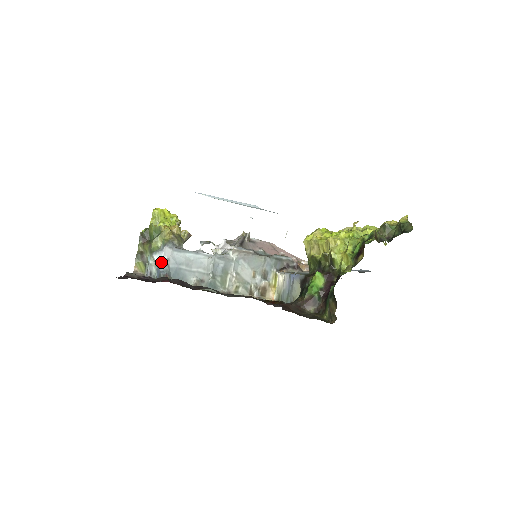
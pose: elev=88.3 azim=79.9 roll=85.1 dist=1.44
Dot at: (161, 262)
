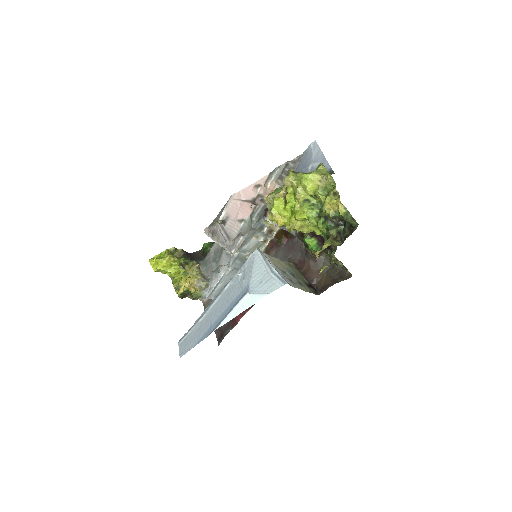
Dot at: occluded
